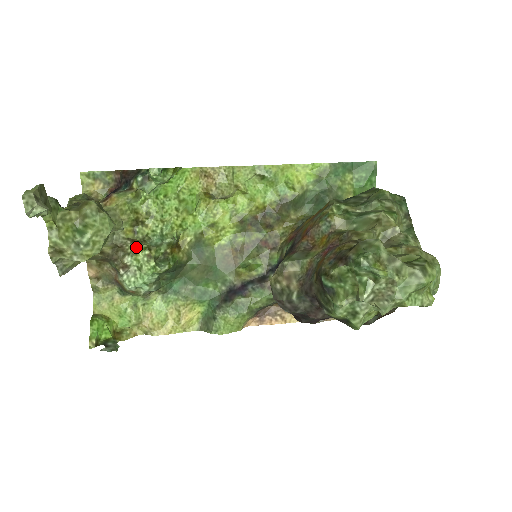
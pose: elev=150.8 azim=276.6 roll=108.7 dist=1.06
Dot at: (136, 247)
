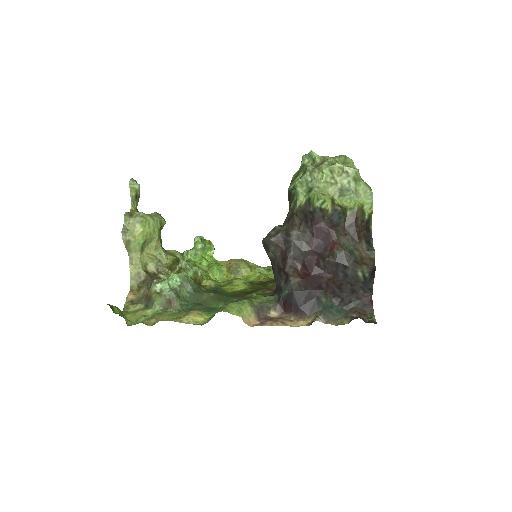
Dot at: occluded
